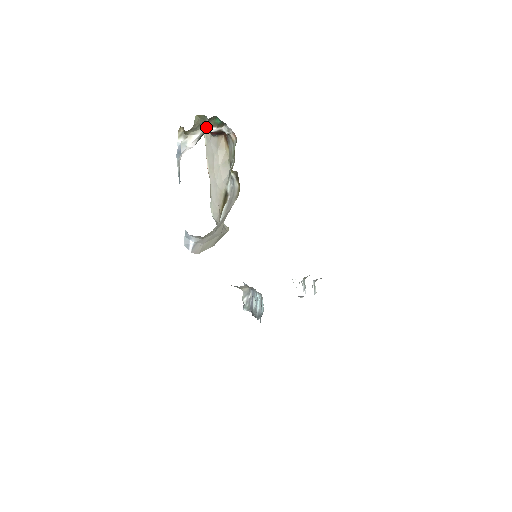
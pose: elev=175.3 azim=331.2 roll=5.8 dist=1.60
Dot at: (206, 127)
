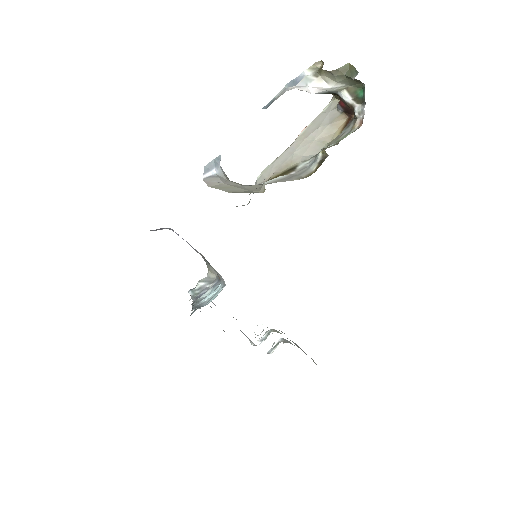
Dot at: (344, 88)
